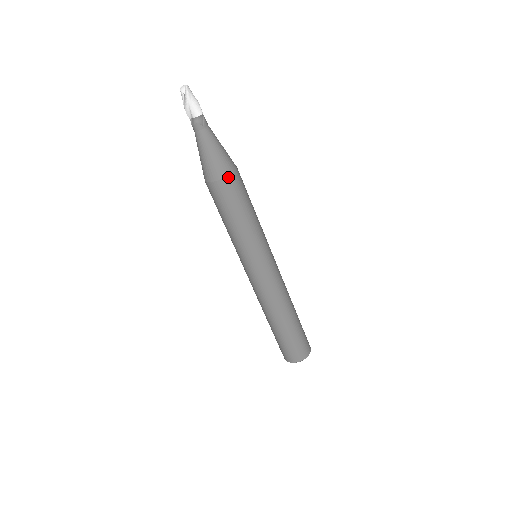
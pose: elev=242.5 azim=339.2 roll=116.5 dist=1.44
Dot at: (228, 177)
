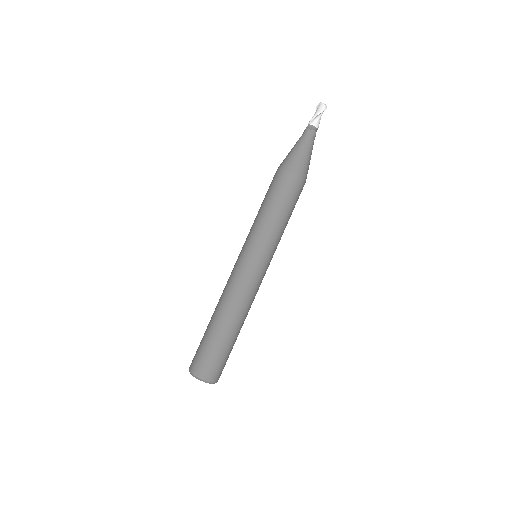
Dot at: (305, 182)
